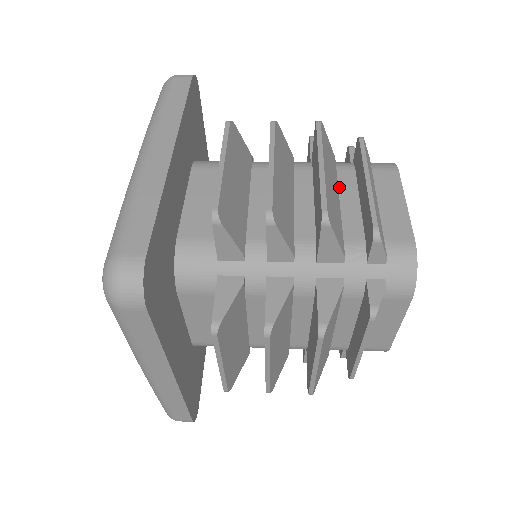
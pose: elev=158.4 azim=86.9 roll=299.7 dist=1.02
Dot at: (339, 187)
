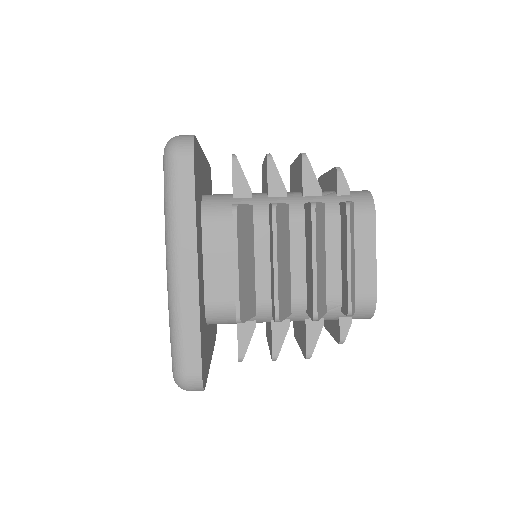
Dot at: (326, 241)
